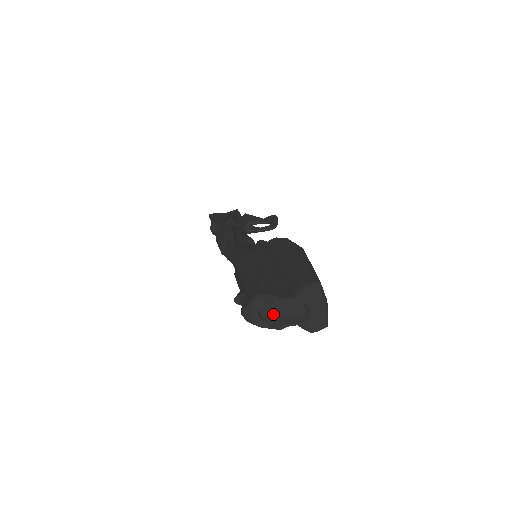
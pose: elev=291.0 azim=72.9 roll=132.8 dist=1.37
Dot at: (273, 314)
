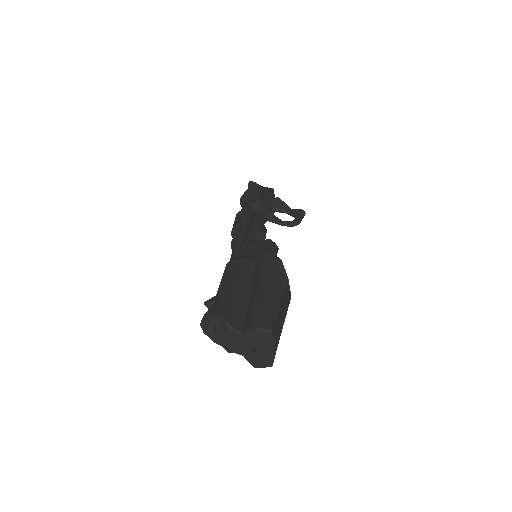
Dot at: (227, 335)
